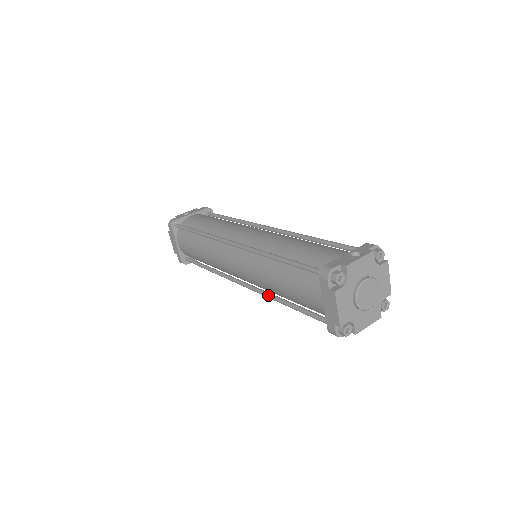
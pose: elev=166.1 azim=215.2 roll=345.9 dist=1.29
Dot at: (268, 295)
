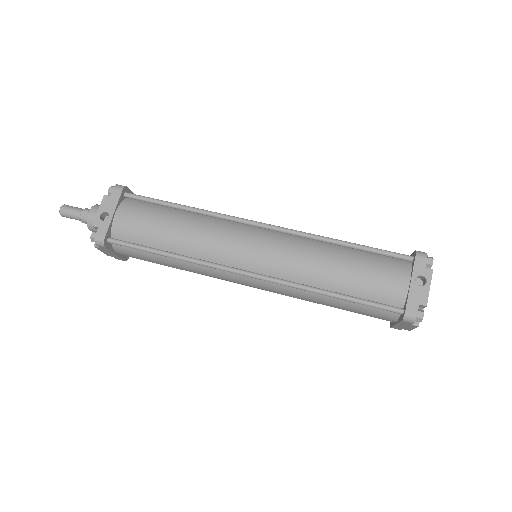
Dot at: occluded
